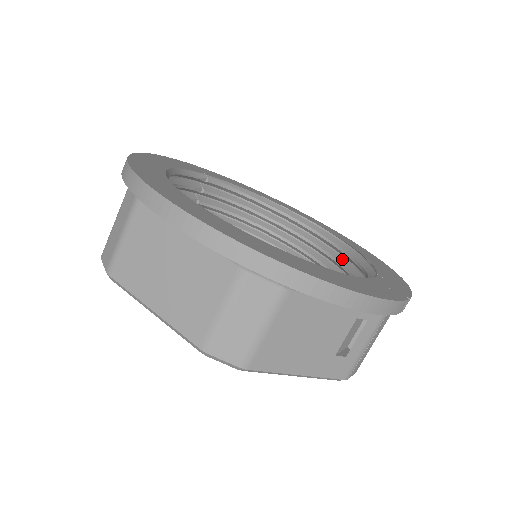
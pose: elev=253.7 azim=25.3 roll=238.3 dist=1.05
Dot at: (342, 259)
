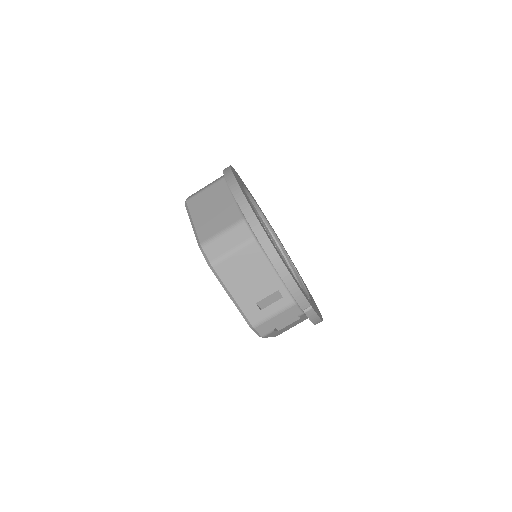
Dot at: occluded
